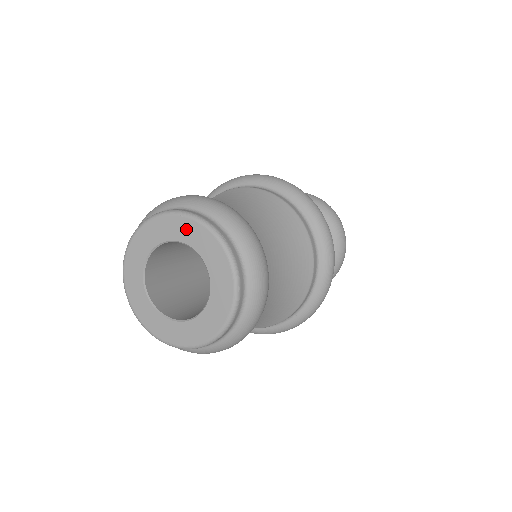
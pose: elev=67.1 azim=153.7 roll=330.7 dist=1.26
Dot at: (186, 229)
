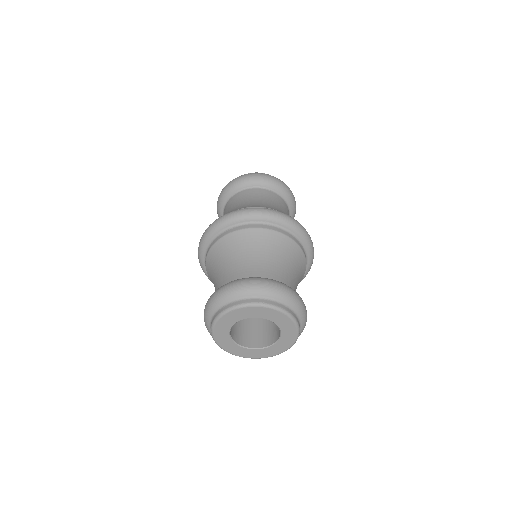
Dot at: (239, 314)
